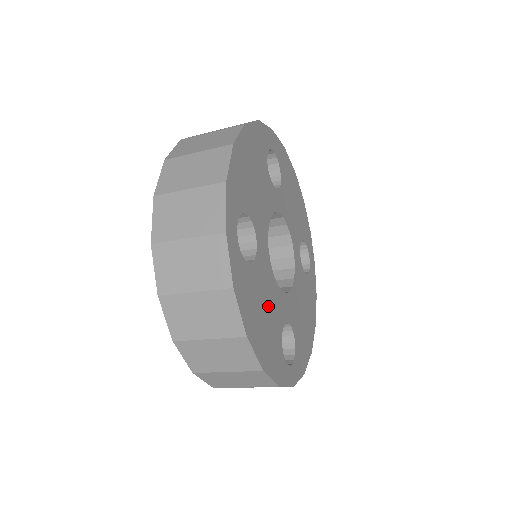
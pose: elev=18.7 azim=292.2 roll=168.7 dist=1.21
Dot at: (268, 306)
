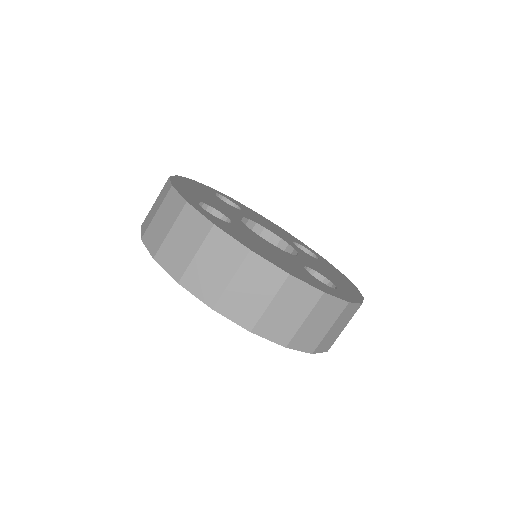
Dot at: (213, 201)
